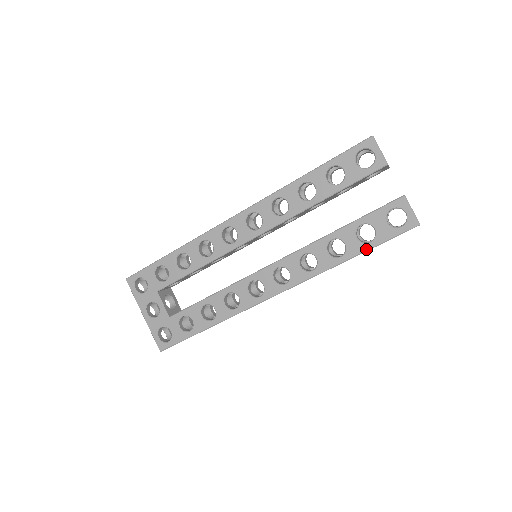
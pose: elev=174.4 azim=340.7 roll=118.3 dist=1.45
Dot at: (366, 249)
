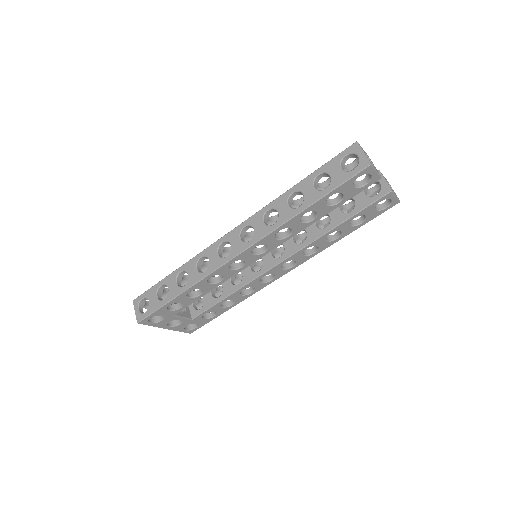
Dot at: occluded
